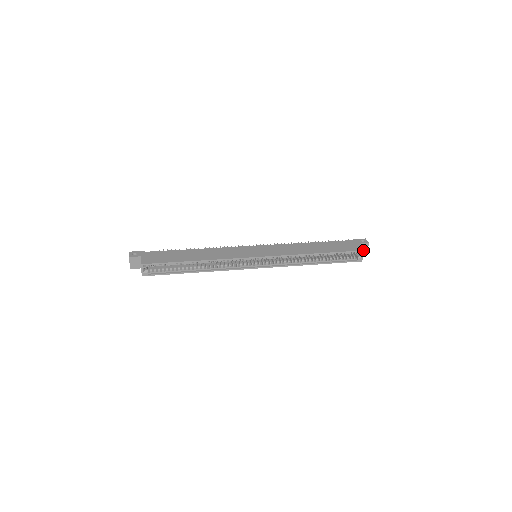
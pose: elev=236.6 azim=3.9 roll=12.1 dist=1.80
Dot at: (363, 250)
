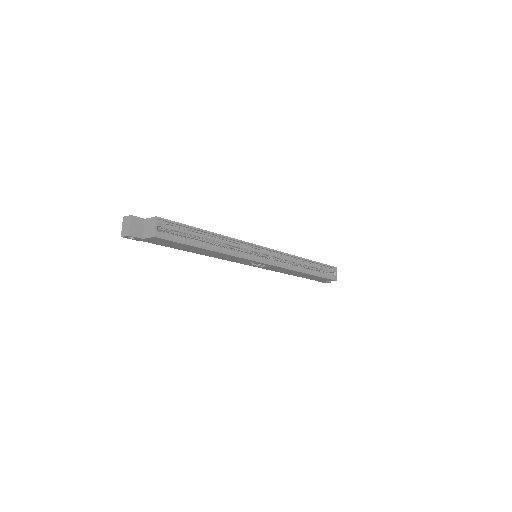
Dot at: (336, 267)
